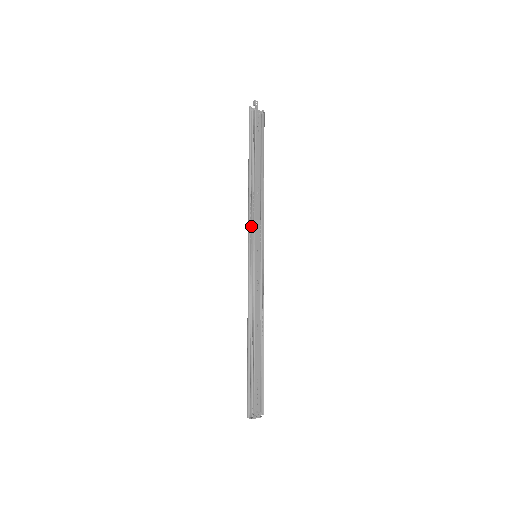
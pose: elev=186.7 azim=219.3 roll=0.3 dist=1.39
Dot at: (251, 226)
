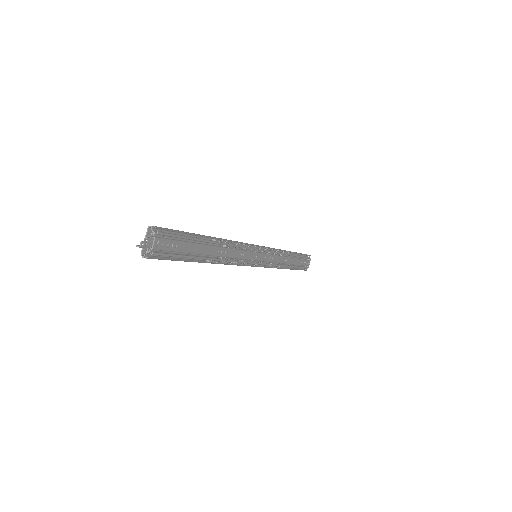
Dot at: (241, 263)
